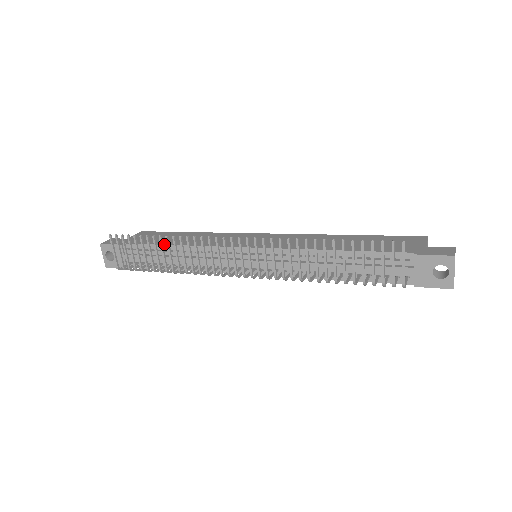
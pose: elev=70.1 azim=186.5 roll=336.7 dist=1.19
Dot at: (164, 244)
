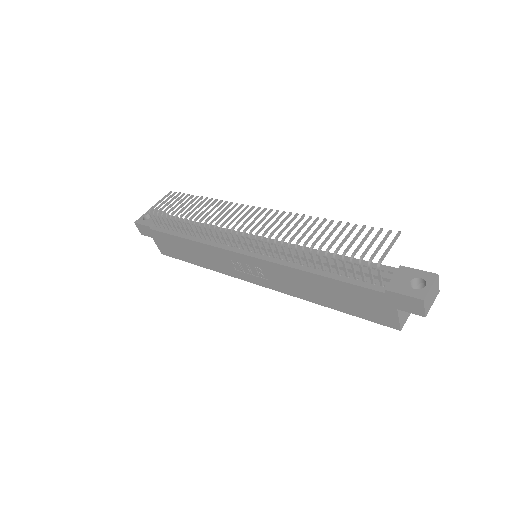
Dot at: occluded
